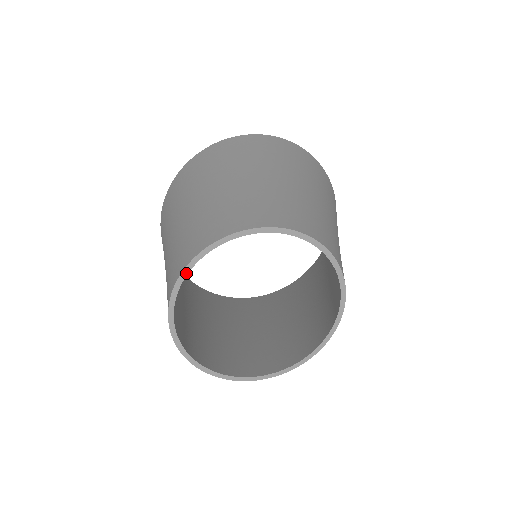
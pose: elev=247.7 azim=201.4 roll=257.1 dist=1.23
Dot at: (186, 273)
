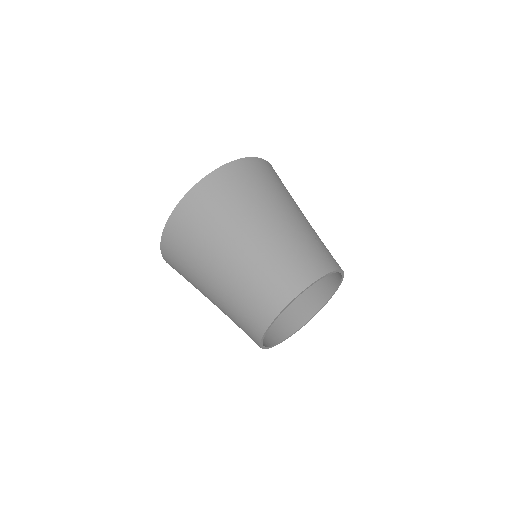
Dot at: occluded
